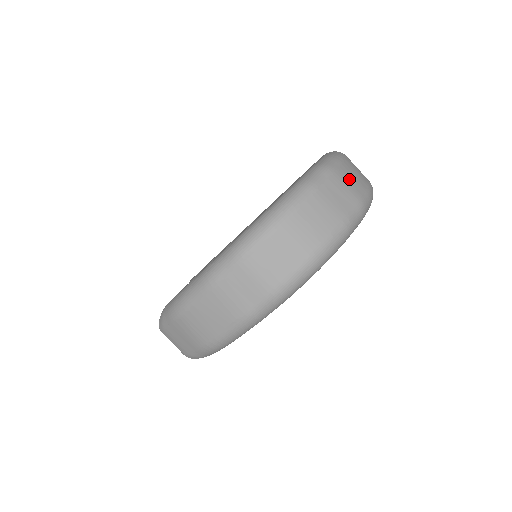
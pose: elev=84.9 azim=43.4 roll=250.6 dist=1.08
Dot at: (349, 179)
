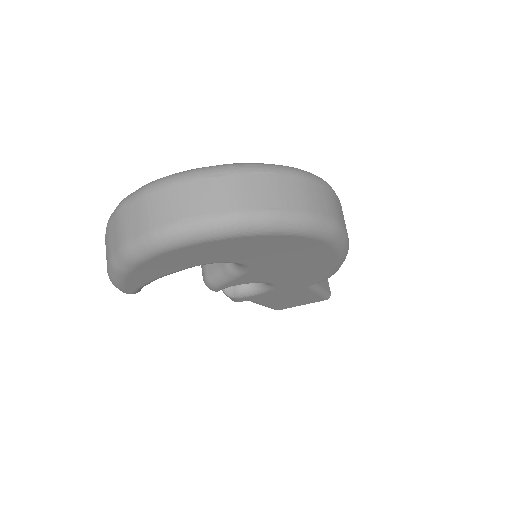
Dot at: (249, 188)
